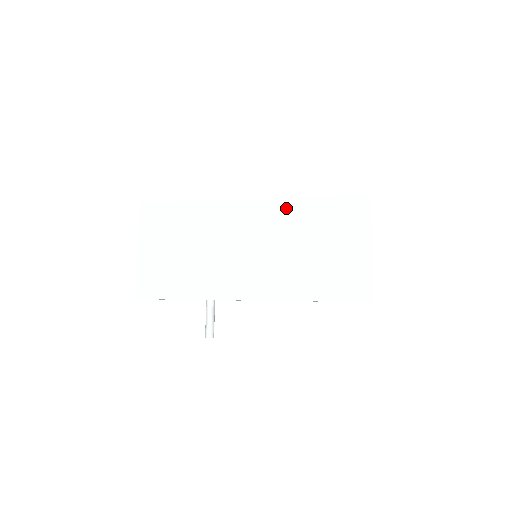
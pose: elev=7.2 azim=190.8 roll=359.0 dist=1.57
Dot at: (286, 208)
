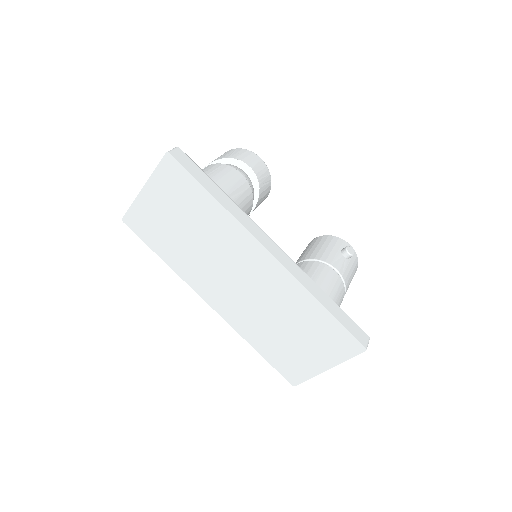
Dot at: (293, 289)
